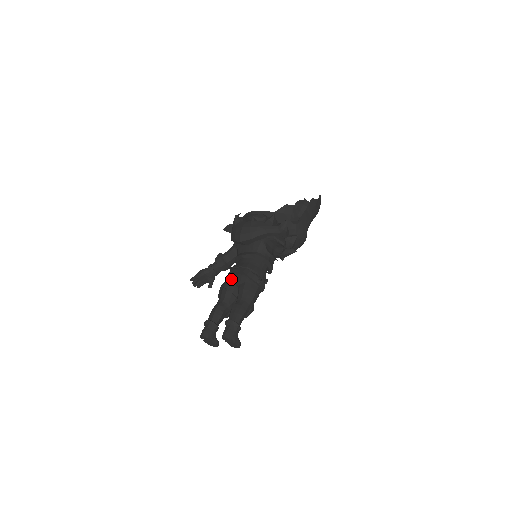
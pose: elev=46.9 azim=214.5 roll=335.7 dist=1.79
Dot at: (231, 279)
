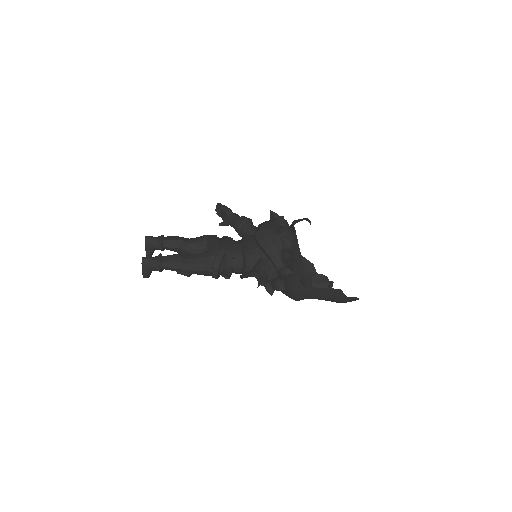
Dot at: (213, 241)
